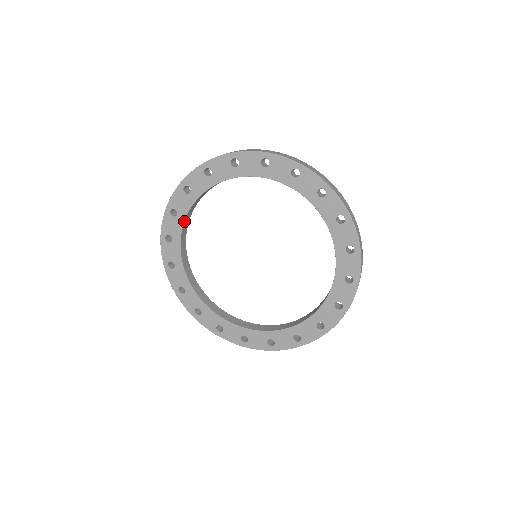
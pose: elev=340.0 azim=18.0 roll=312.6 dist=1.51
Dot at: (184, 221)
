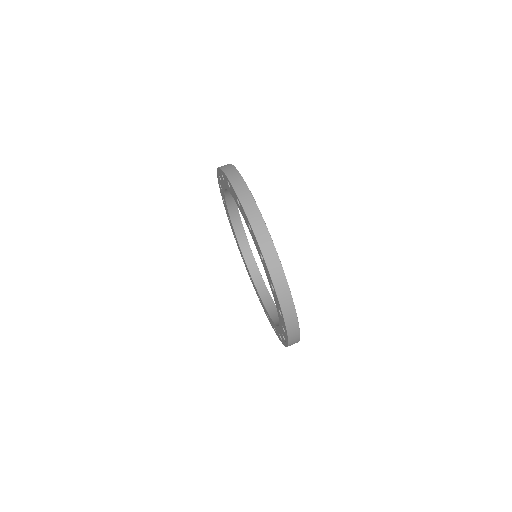
Dot at: (227, 189)
